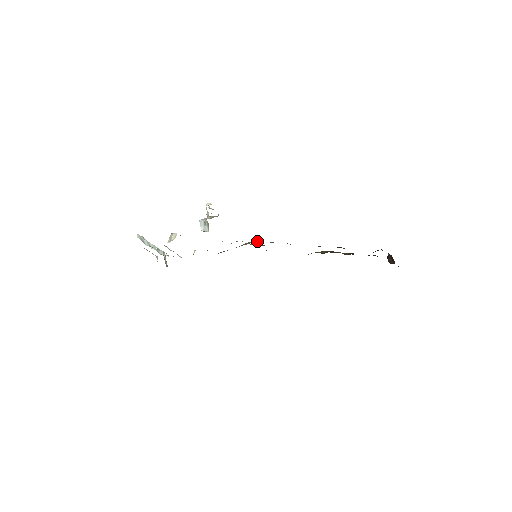
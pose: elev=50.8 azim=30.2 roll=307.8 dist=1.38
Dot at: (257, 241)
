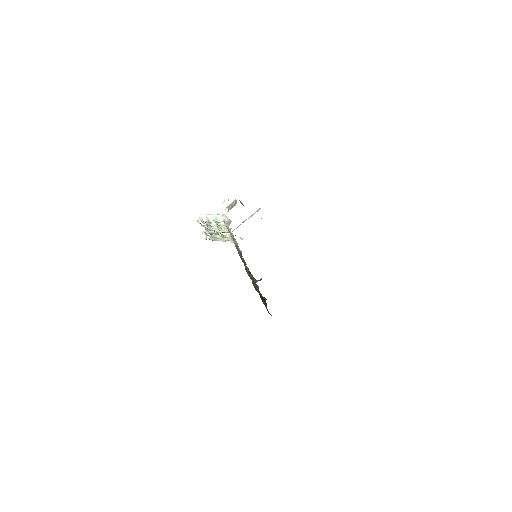
Dot at: occluded
